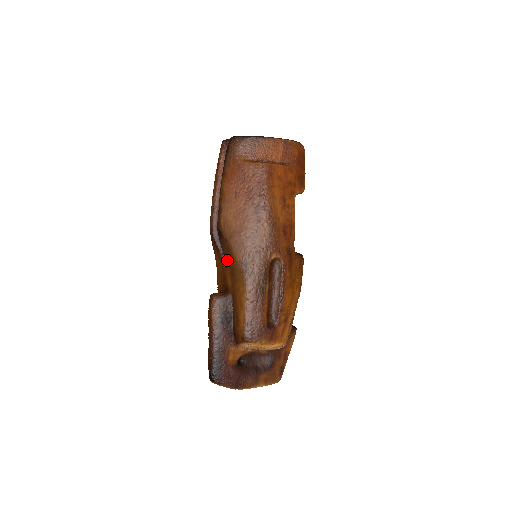
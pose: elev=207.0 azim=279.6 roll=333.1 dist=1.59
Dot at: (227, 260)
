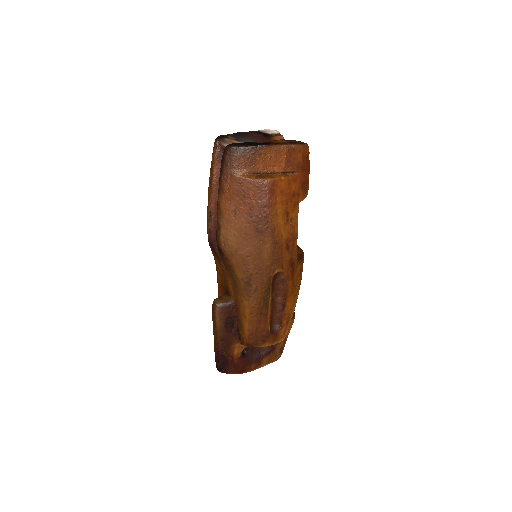
Dot at: (228, 272)
